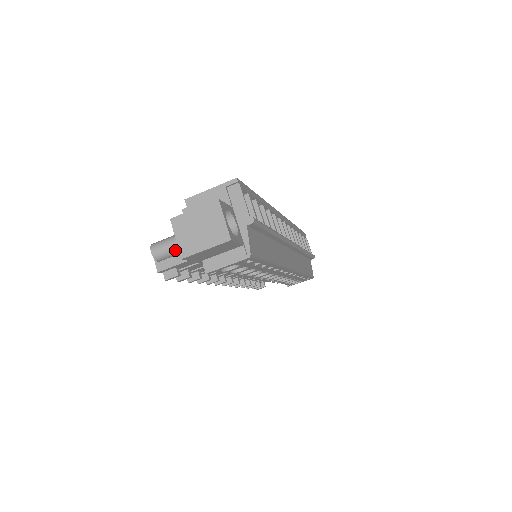
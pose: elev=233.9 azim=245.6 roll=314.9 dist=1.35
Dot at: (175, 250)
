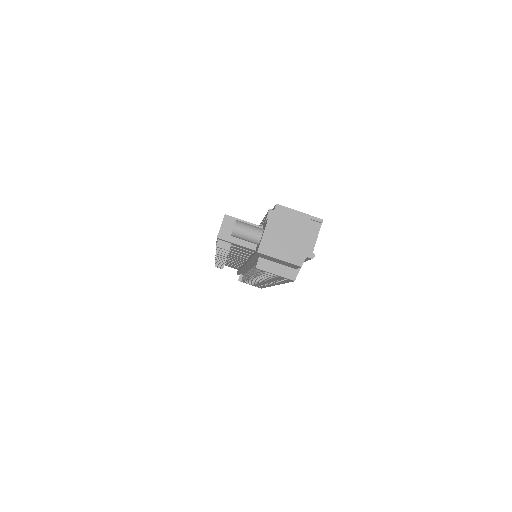
Dot at: (252, 239)
